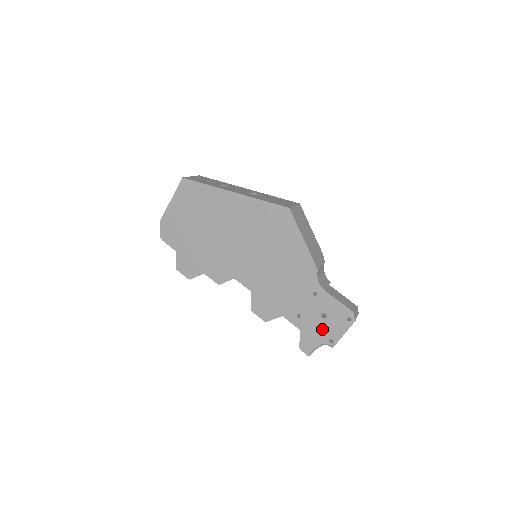
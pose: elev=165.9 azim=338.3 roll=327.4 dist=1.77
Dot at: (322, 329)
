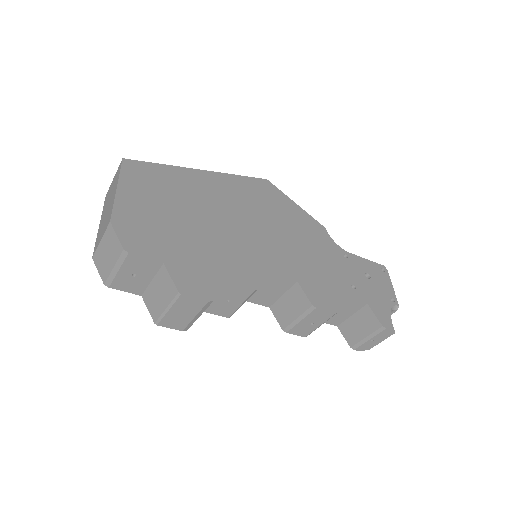
Dot at: (378, 291)
